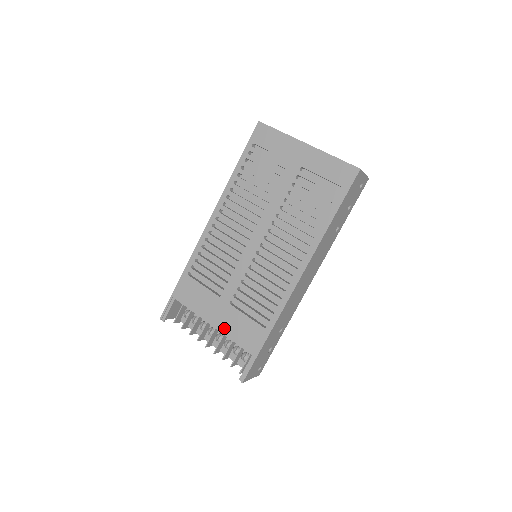
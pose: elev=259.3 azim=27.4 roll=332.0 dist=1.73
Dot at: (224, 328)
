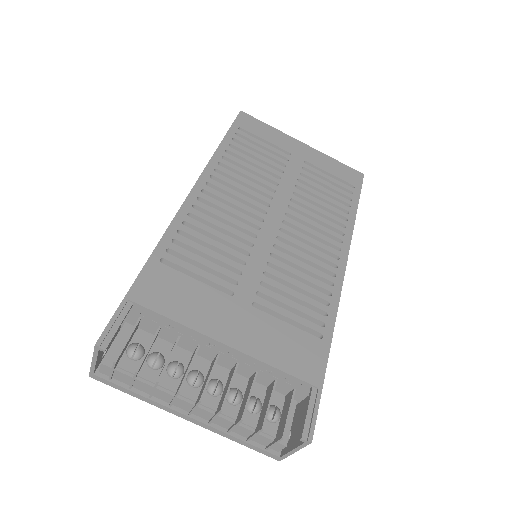
Dot at: (252, 346)
